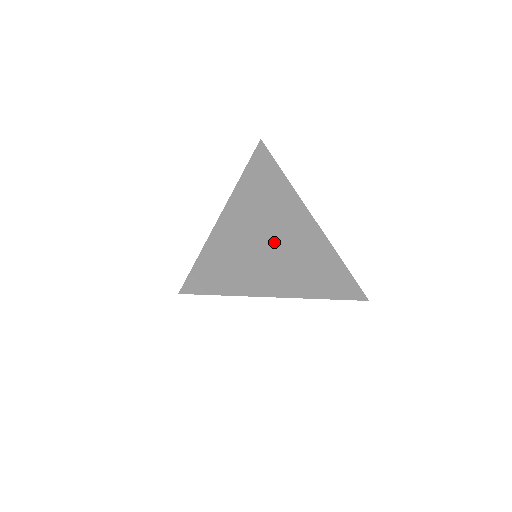
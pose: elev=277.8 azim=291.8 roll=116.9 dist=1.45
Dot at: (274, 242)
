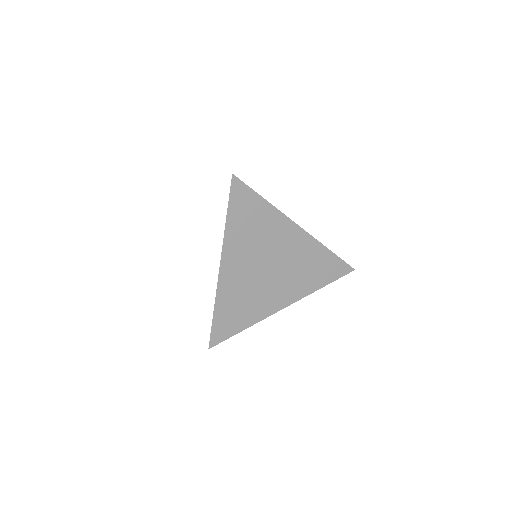
Dot at: (267, 271)
